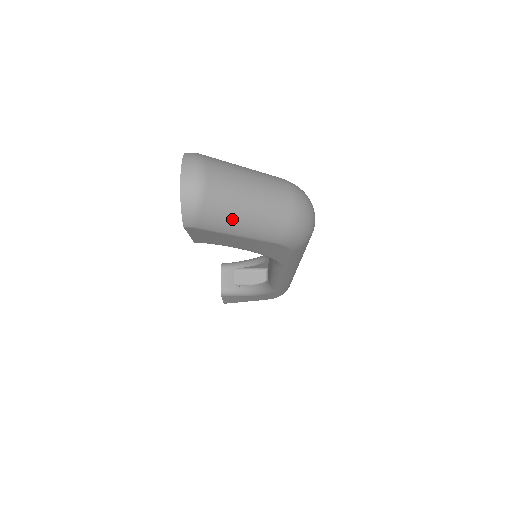
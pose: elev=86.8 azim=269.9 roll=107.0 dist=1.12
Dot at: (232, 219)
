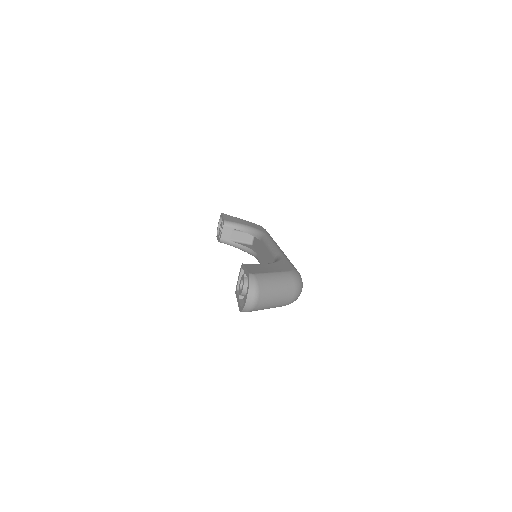
Dot at: occluded
